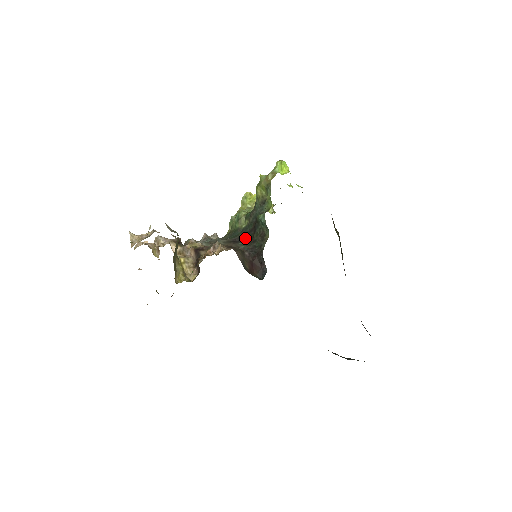
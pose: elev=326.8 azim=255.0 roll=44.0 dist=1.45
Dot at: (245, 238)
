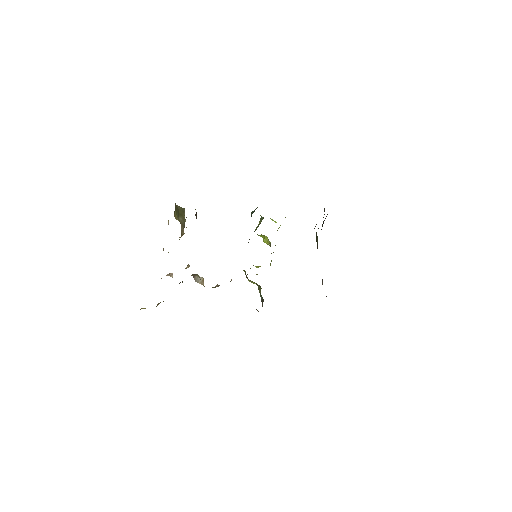
Dot at: occluded
